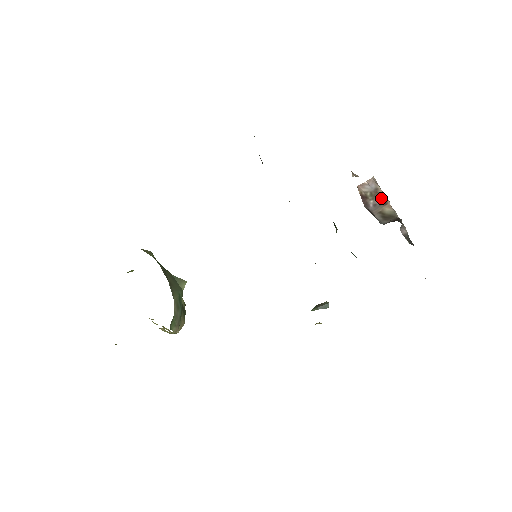
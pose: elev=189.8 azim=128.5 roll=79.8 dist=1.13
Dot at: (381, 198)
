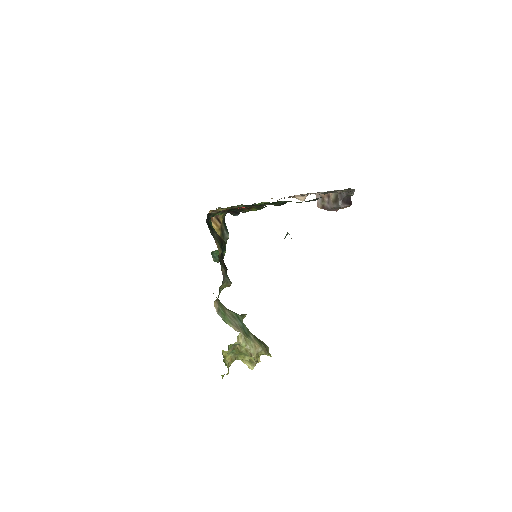
Dot at: (326, 197)
